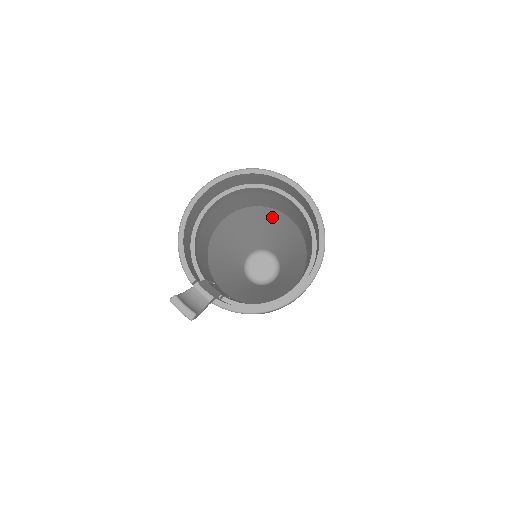
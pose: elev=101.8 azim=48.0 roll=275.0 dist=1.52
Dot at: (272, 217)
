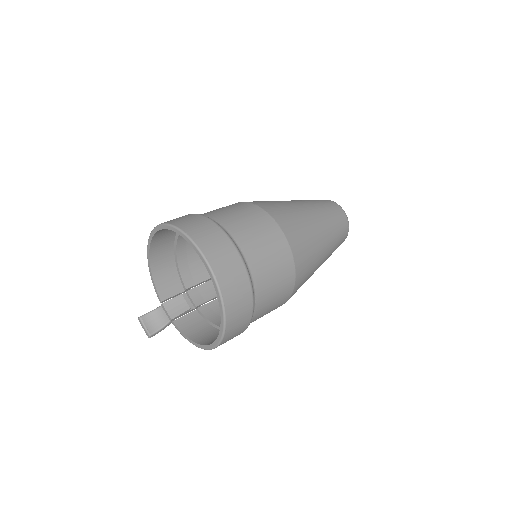
Dot at: occluded
